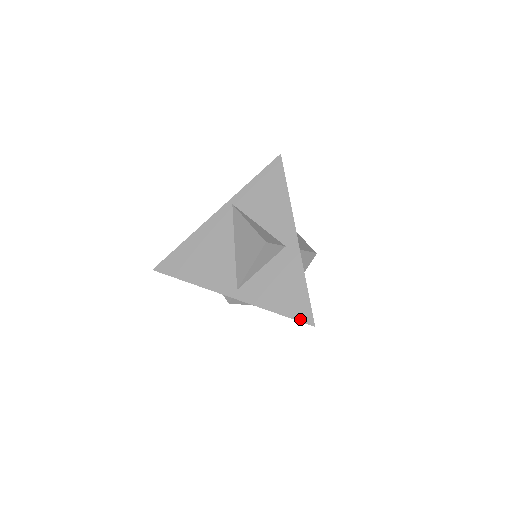
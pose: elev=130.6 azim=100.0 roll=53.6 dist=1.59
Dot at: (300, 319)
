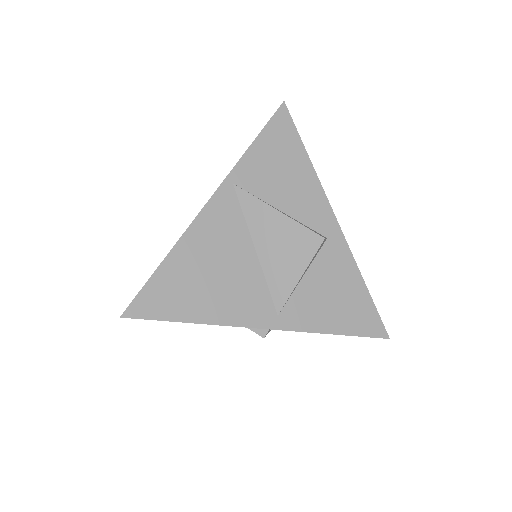
Dot at: (371, 334)
